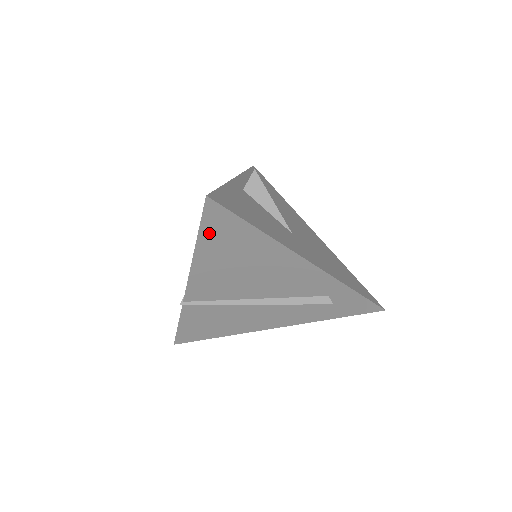
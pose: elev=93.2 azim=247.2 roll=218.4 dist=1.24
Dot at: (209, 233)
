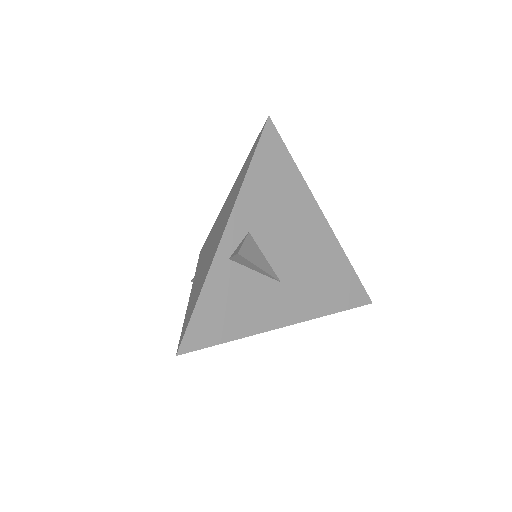
Dot at: occluded
